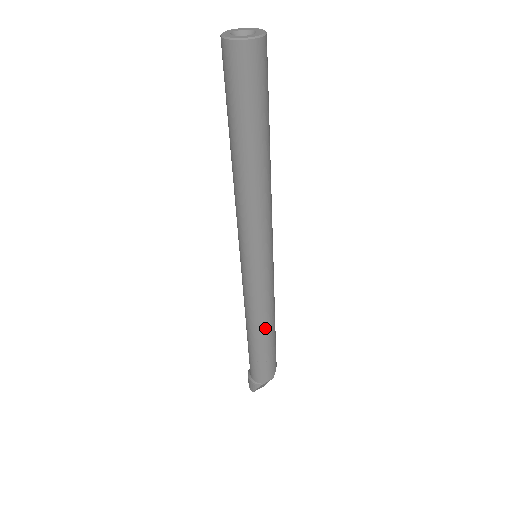
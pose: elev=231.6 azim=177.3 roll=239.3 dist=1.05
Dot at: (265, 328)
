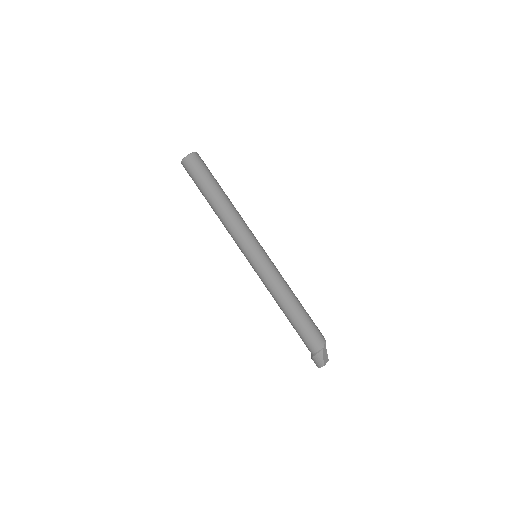
Dot at: (291, 296)
